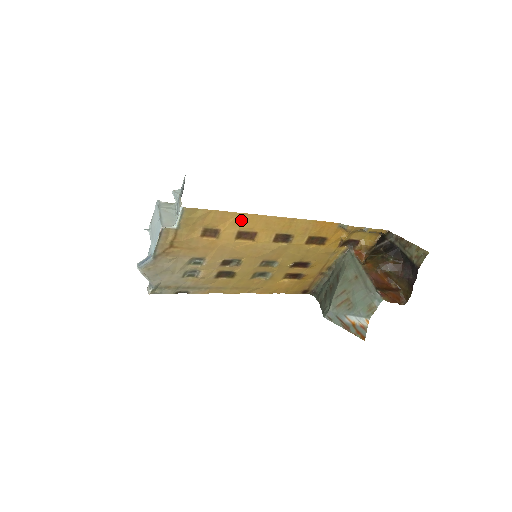
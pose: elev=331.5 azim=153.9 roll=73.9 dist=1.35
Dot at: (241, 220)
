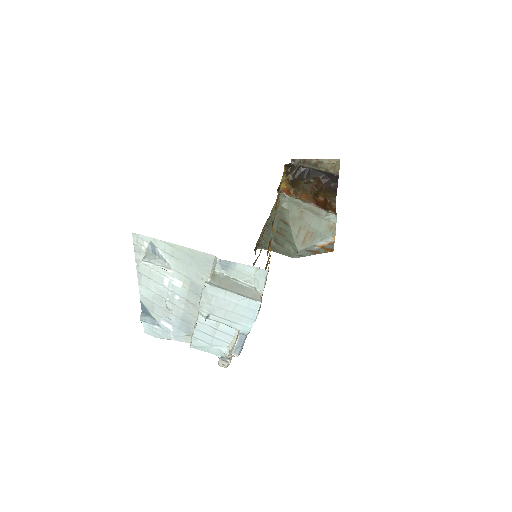
Dot at: occluded
